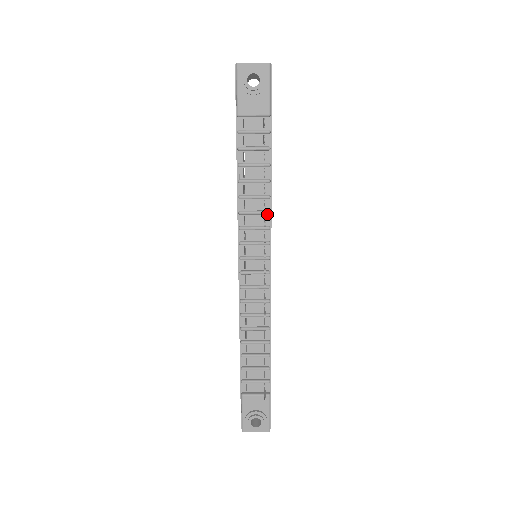
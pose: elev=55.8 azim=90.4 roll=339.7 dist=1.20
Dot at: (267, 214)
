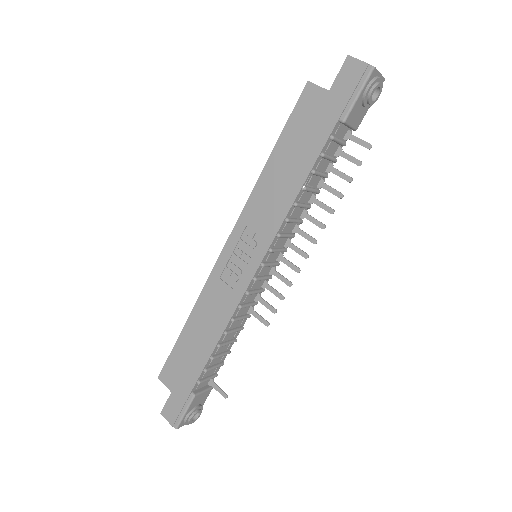
Dot at: (300, 223)
